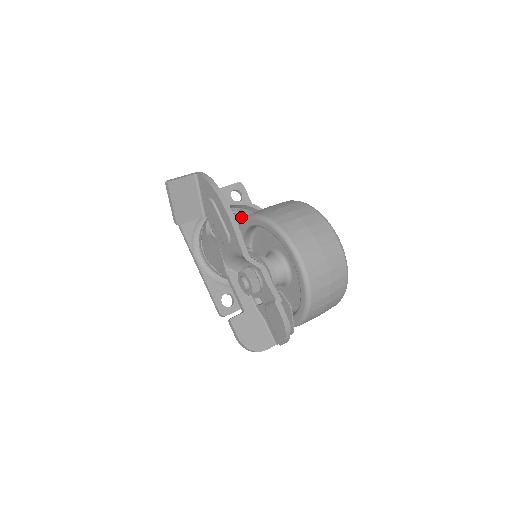
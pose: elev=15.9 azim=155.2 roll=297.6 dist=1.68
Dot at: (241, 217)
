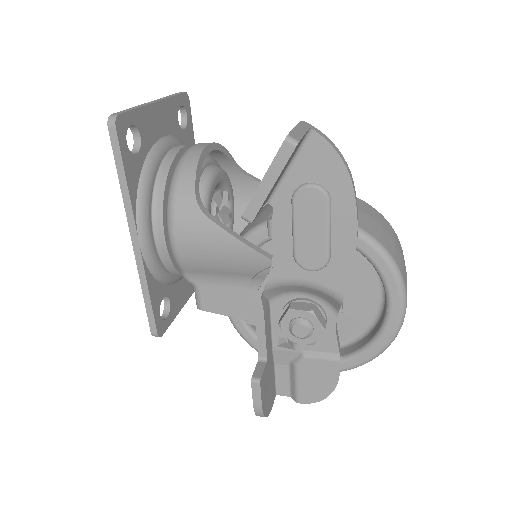
Dot at: (222, 176)
